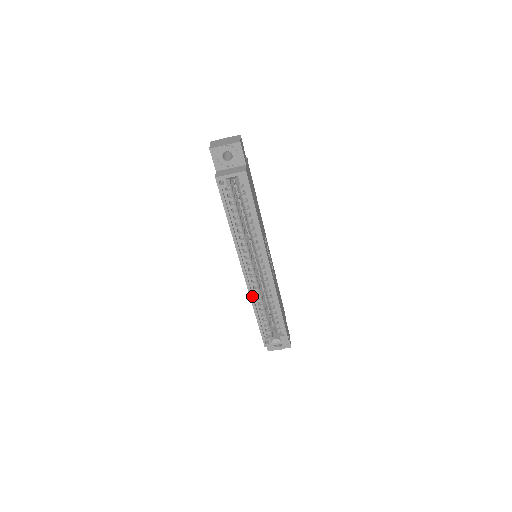
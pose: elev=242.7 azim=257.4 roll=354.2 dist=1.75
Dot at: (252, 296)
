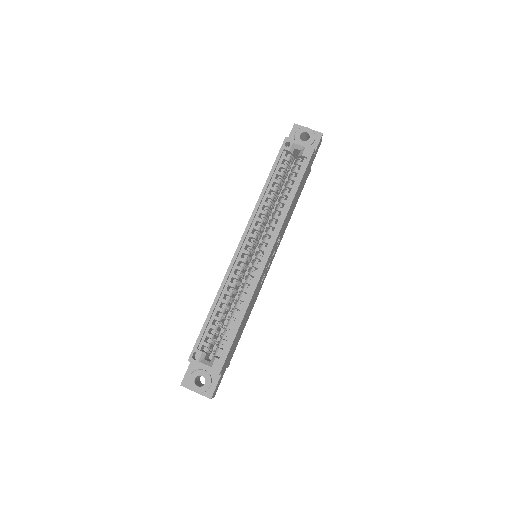
Dot at: (227, 278)
